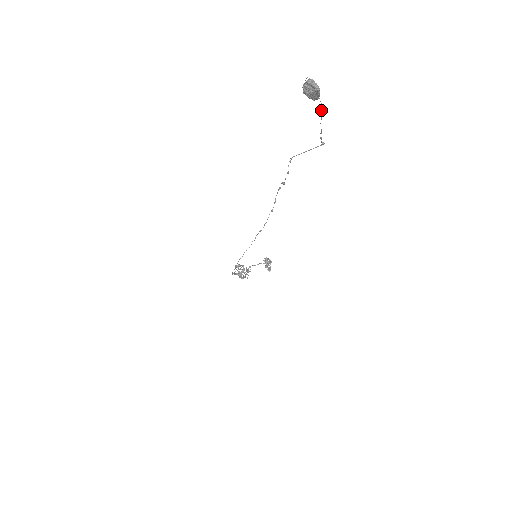
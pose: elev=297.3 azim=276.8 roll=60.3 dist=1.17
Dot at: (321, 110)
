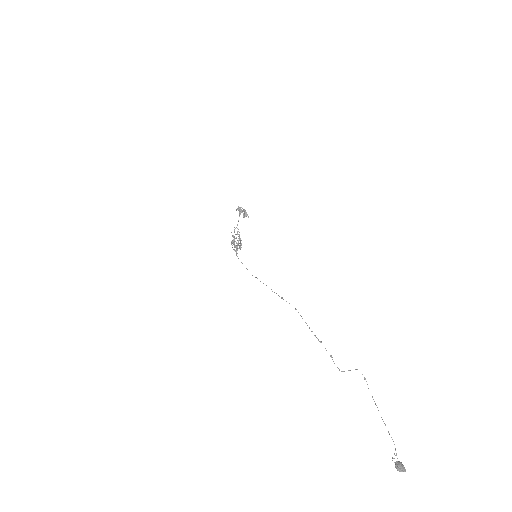
Dot at: (391, 437)
